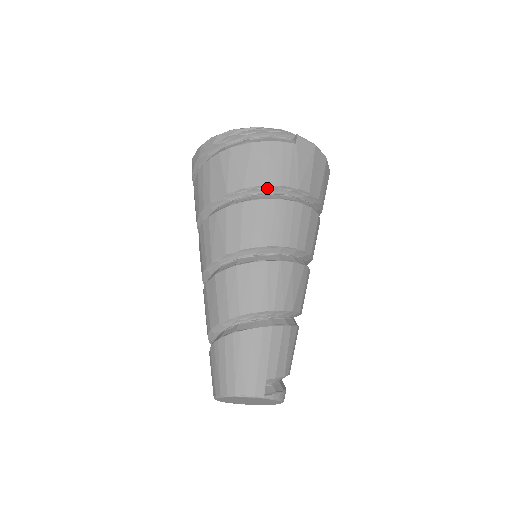
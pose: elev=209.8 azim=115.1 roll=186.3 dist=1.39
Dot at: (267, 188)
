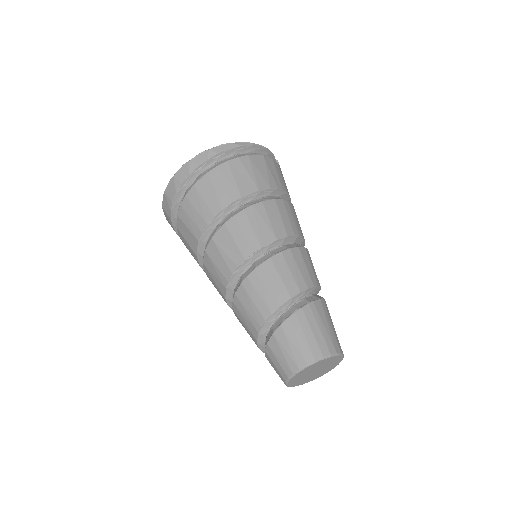
Dot at: (282, 193)
